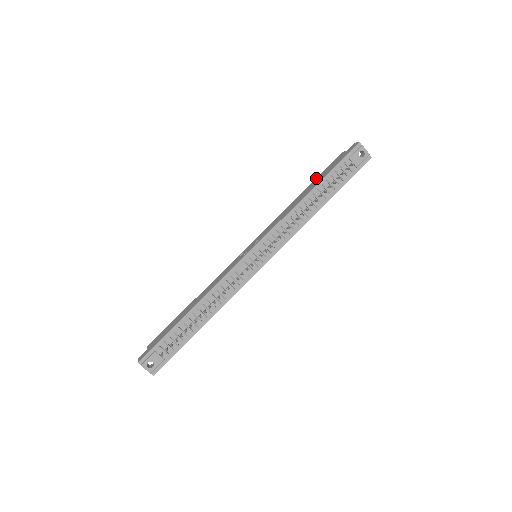
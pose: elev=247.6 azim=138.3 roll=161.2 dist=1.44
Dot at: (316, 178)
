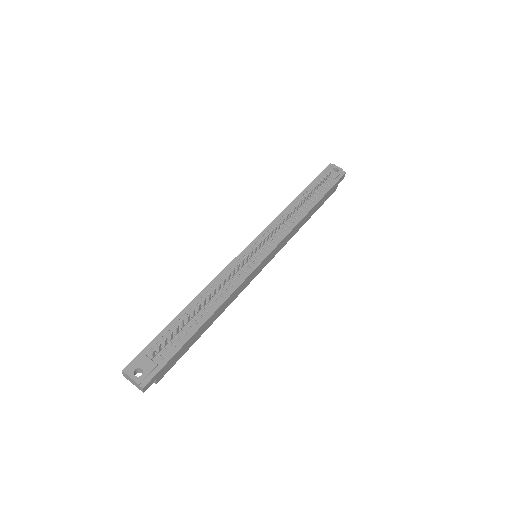
Dot at: occluded
